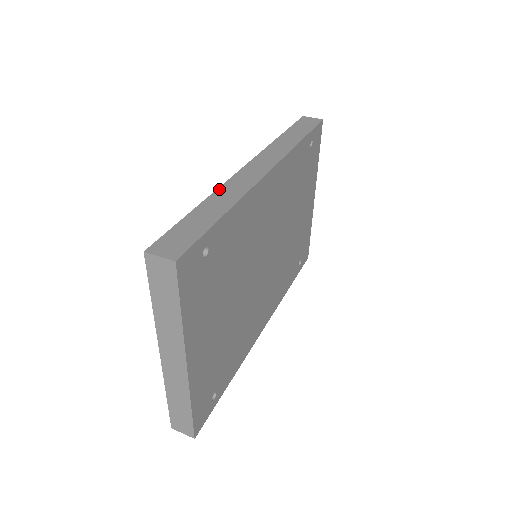
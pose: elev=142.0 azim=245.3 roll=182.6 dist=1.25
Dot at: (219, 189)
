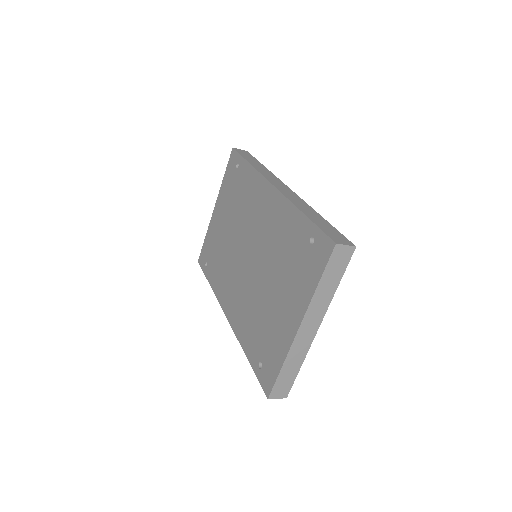
Dot at: (293, 202)
